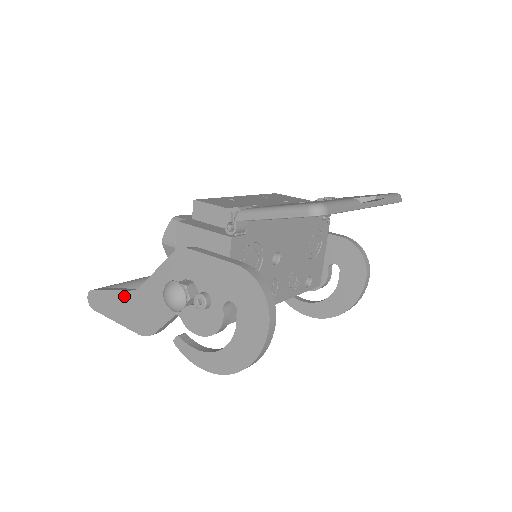
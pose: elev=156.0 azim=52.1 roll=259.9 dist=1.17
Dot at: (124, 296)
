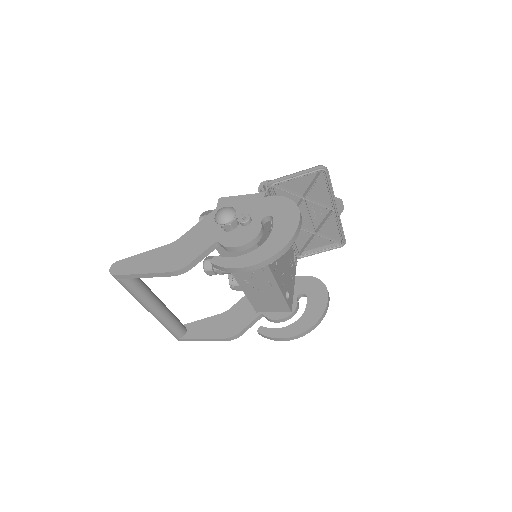
Dot at: (159, 251)
